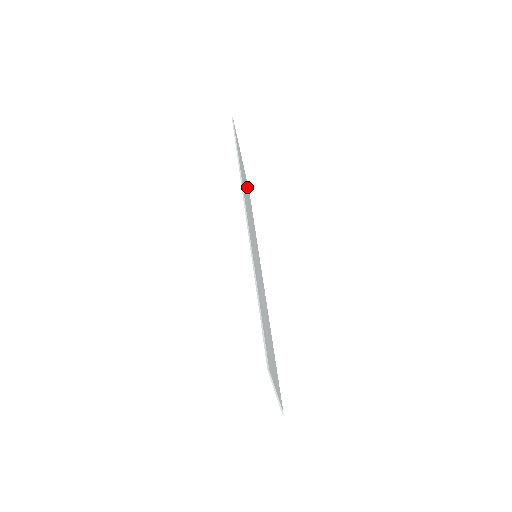
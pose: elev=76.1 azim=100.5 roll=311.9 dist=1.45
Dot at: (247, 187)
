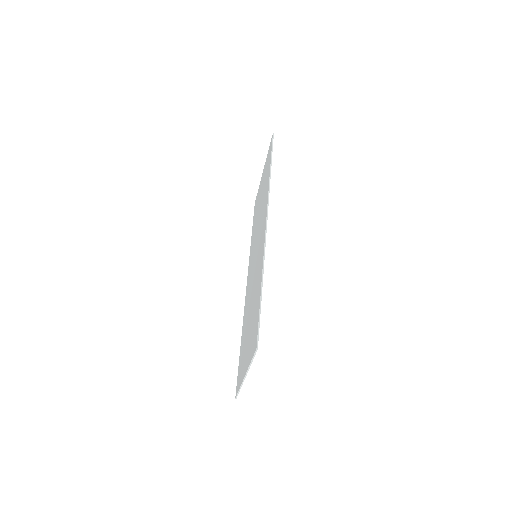
Dot at: occluded
